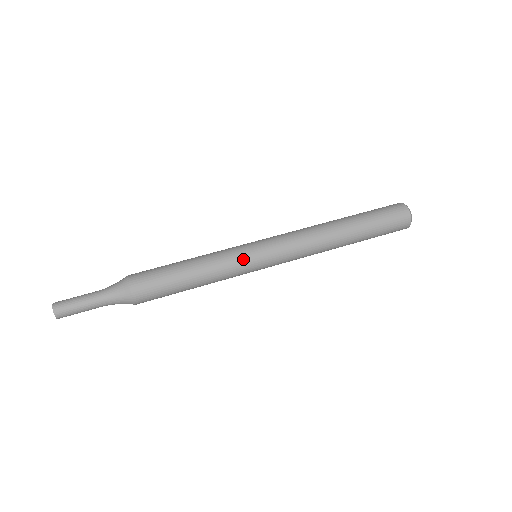
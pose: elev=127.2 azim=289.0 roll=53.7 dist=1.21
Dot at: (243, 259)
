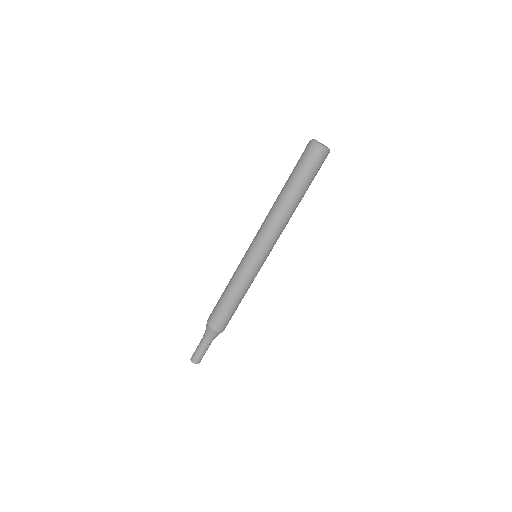
Dot at: (253, 271)
